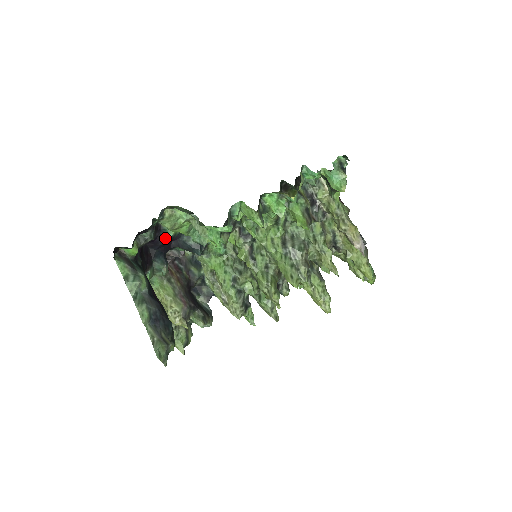
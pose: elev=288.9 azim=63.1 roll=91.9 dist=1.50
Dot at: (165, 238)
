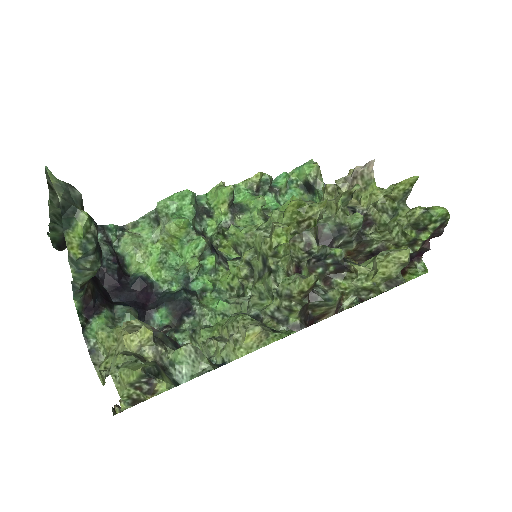
Dot at: (134, 282)
